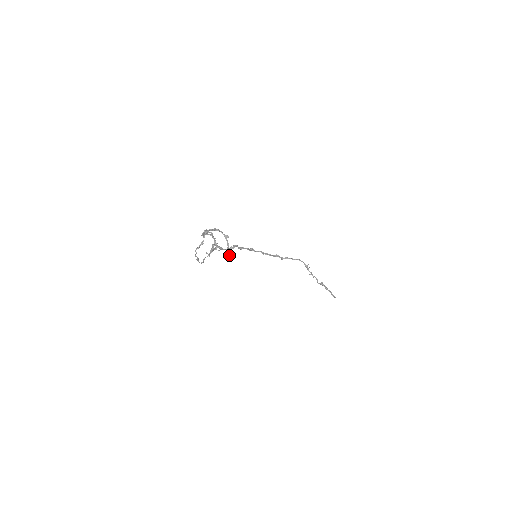
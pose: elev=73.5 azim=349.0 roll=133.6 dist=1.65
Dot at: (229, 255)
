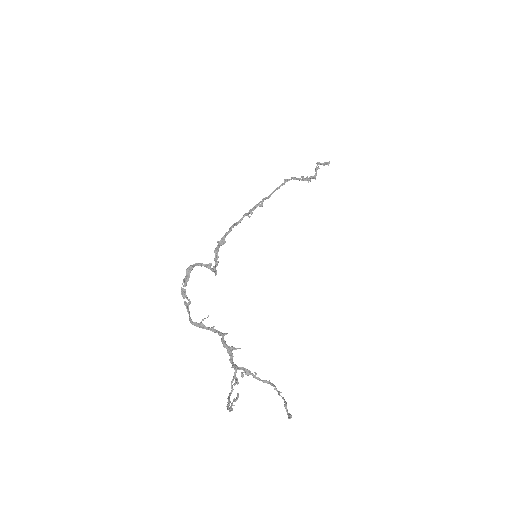
Dot at: (289, 415)
